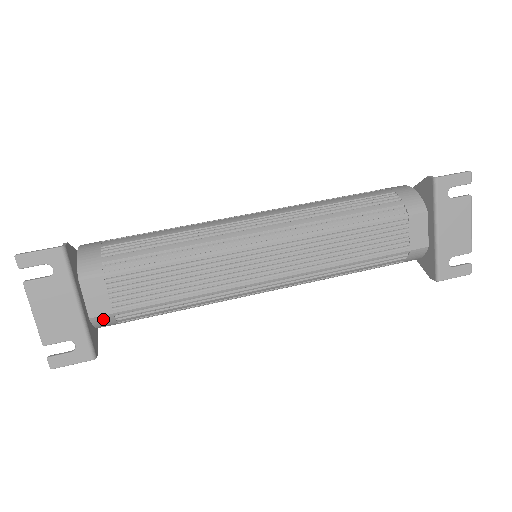
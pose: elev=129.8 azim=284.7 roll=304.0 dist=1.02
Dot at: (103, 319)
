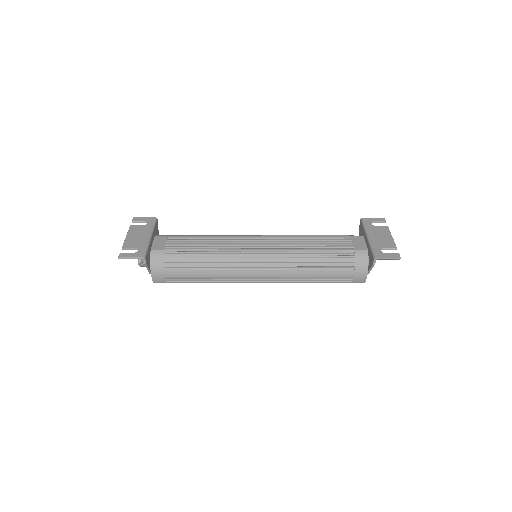
Dot at: (157, 253)
